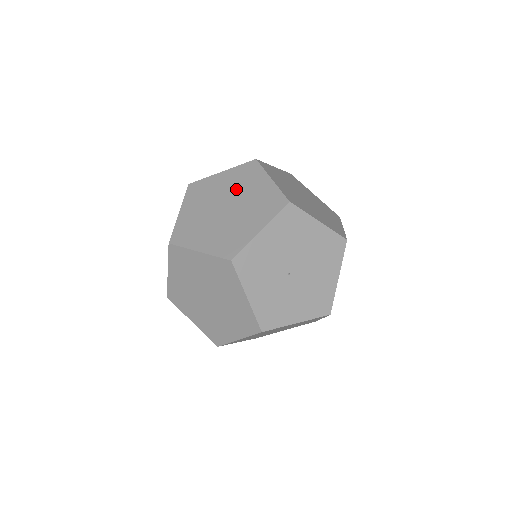
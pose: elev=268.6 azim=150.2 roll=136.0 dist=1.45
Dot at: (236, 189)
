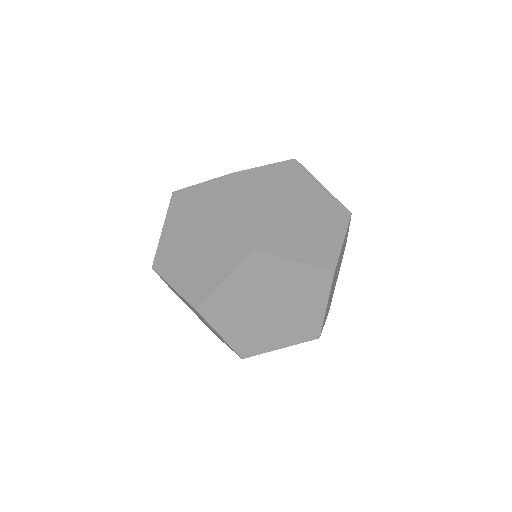
Dot at: (188, 221)
